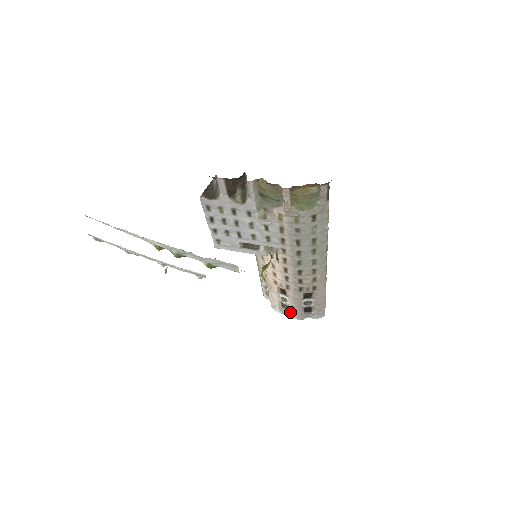
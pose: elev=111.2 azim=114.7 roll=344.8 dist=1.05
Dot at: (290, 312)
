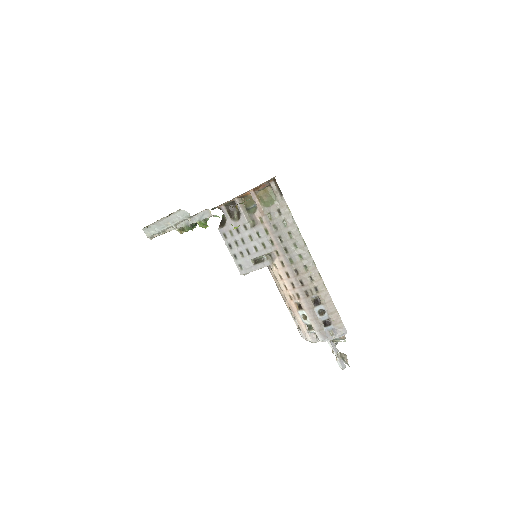
Dot at: (315, 332)
